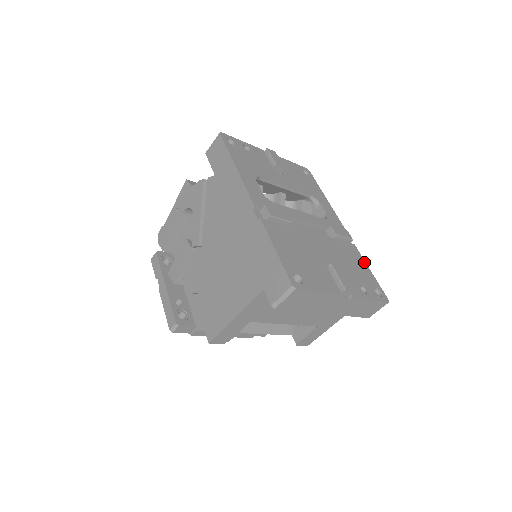
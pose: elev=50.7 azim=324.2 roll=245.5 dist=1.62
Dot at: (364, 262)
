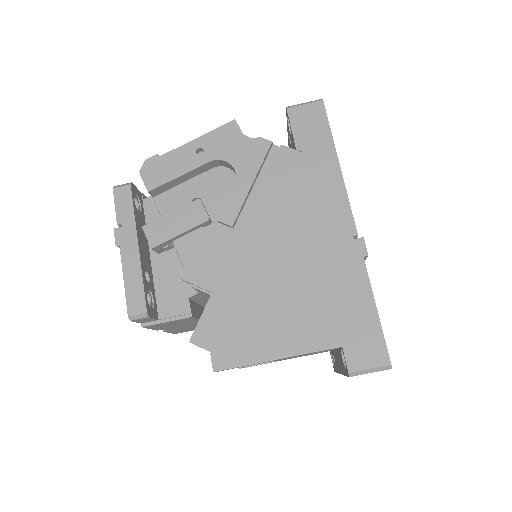
Dot at: occluded
